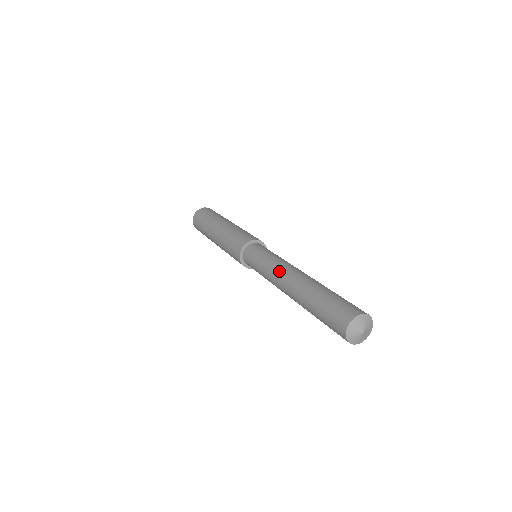
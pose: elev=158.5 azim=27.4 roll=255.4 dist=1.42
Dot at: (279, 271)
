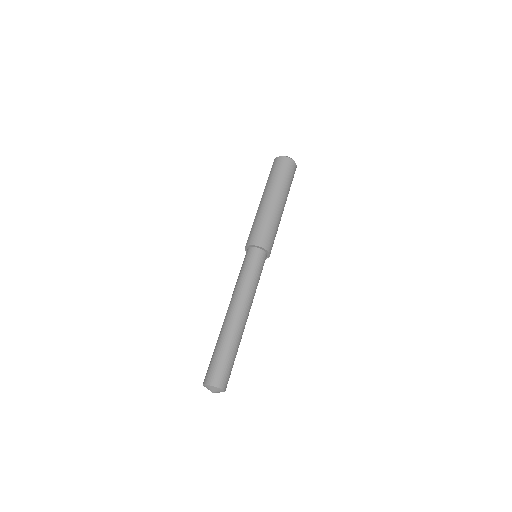
Dot at: (242, 299)
